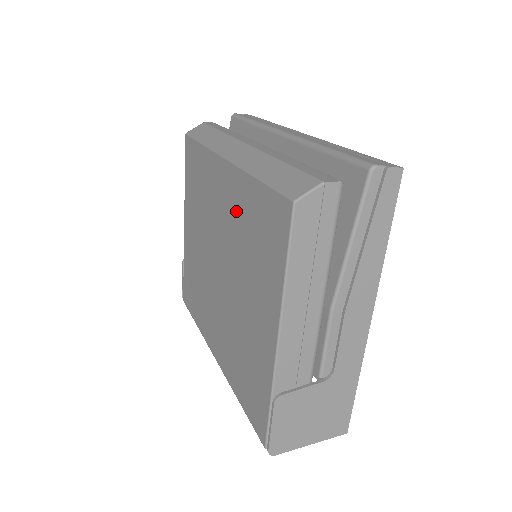
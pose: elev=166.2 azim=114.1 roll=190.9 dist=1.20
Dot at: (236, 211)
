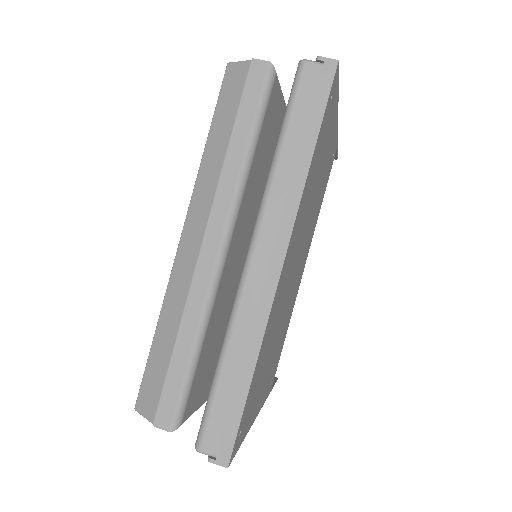
Dot at: occluded
